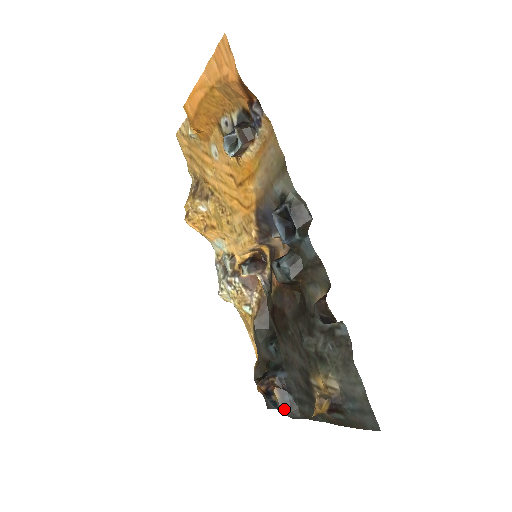
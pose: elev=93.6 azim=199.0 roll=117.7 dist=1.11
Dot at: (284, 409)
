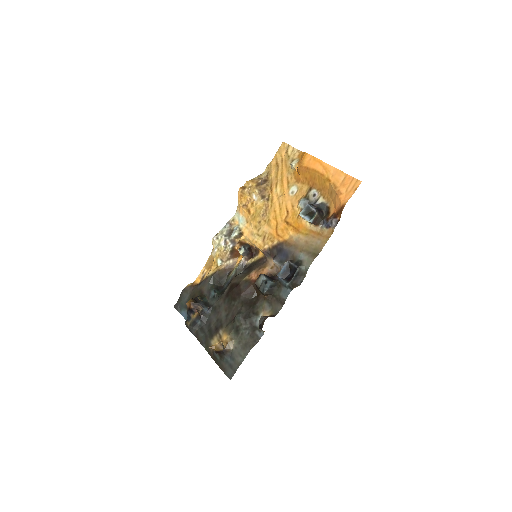
Dot at: (191, 324)
